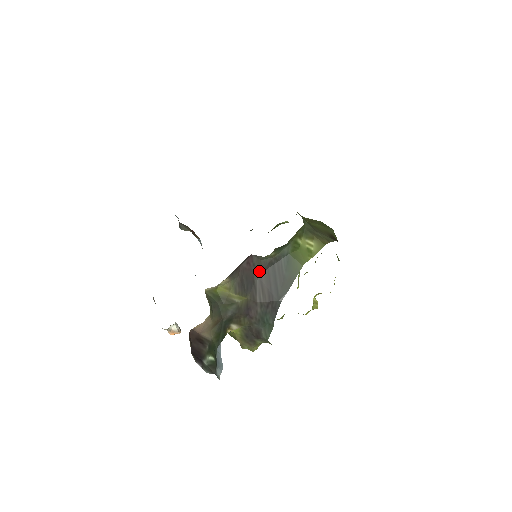
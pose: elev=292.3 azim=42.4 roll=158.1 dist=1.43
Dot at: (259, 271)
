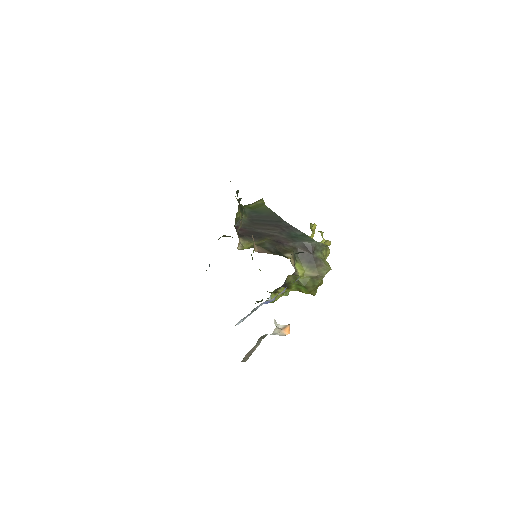
Dot at: (252, 228)
